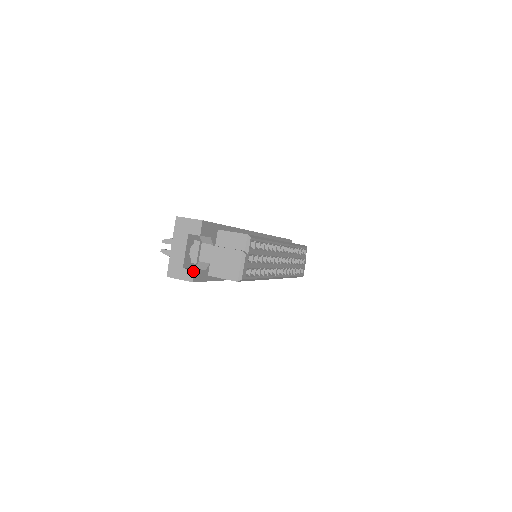
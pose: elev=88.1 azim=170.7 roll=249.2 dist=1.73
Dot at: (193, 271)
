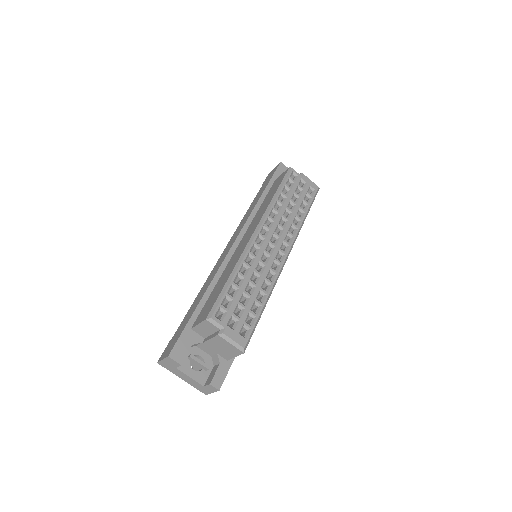
Dot at: (210, 385)
